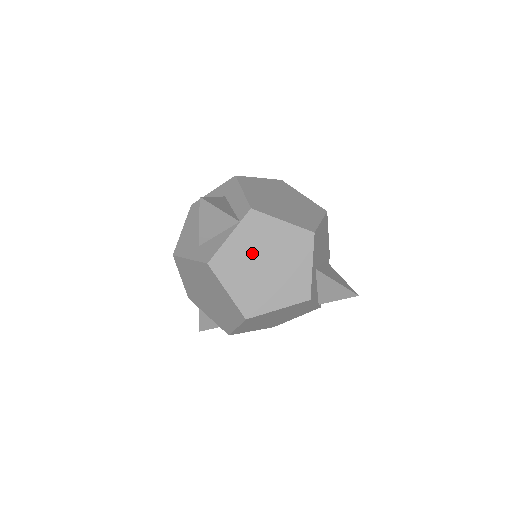
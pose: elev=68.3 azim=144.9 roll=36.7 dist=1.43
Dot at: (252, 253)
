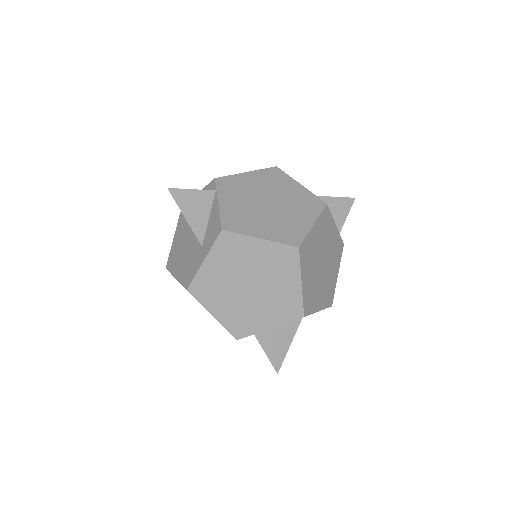
Dot at: (248, 202)
